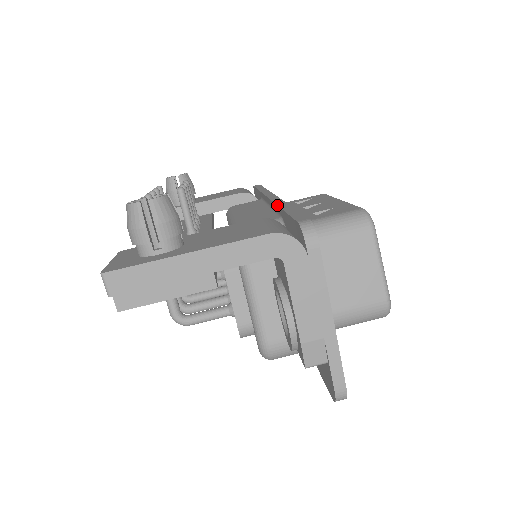
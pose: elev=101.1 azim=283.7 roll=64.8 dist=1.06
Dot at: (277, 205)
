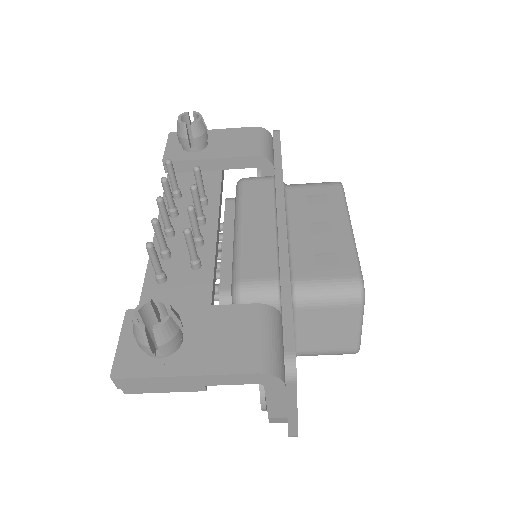
Dot at: (279, 263)
